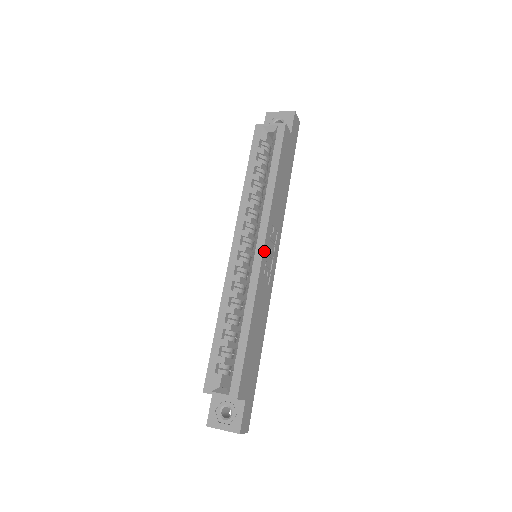
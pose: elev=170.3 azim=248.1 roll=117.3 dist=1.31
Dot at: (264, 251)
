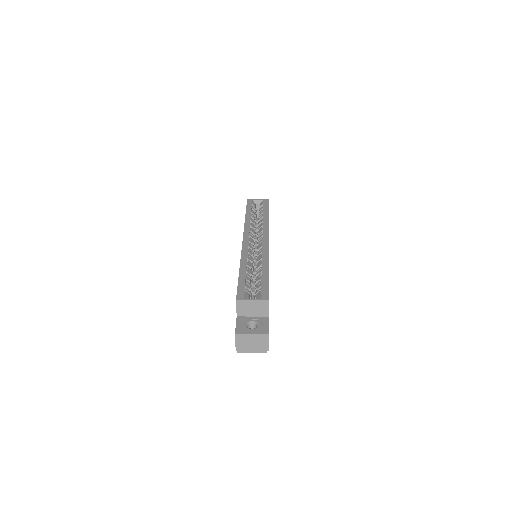
Dot at: occluded
